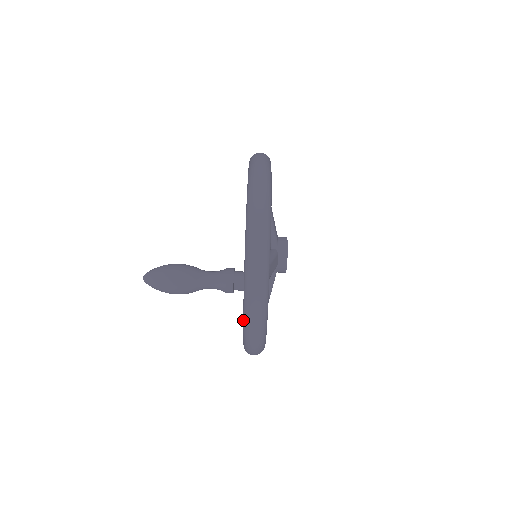
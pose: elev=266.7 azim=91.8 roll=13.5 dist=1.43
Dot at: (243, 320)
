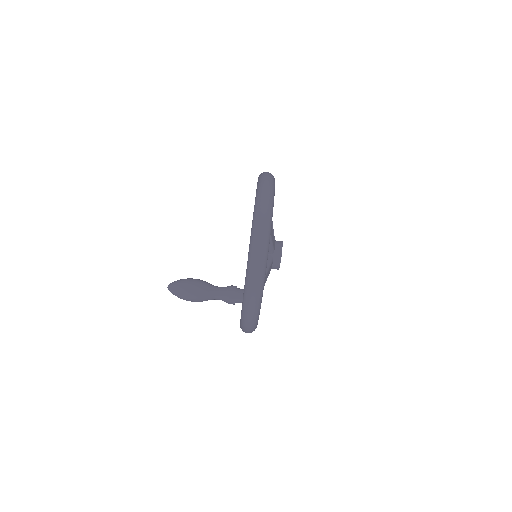
Dot at: (240, 320)
